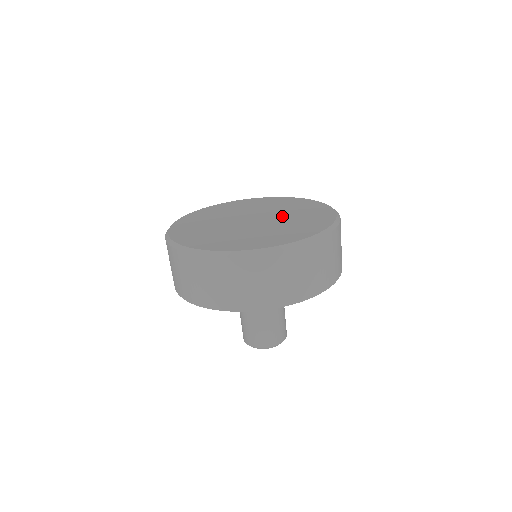
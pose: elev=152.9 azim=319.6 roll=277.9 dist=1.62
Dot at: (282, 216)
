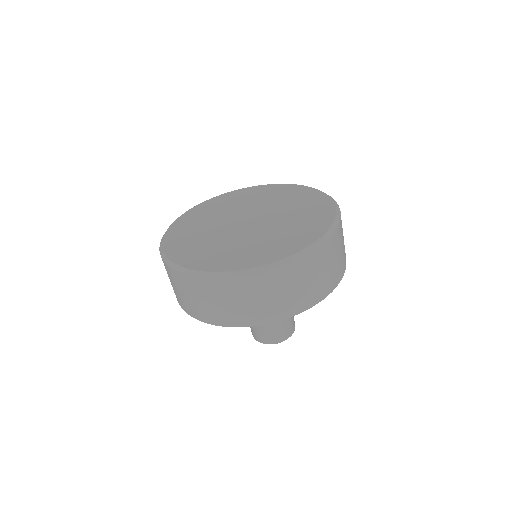
Dot at: (277, 211)
